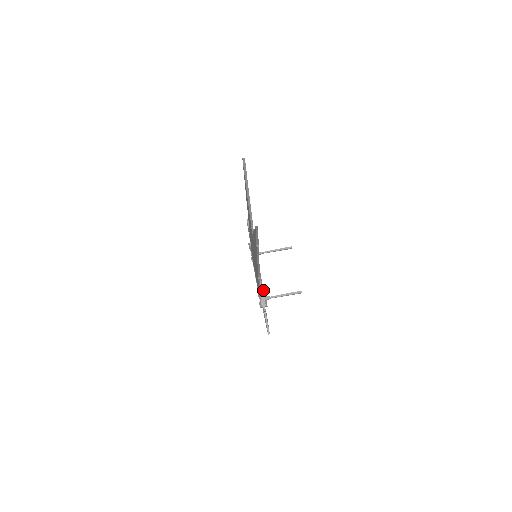
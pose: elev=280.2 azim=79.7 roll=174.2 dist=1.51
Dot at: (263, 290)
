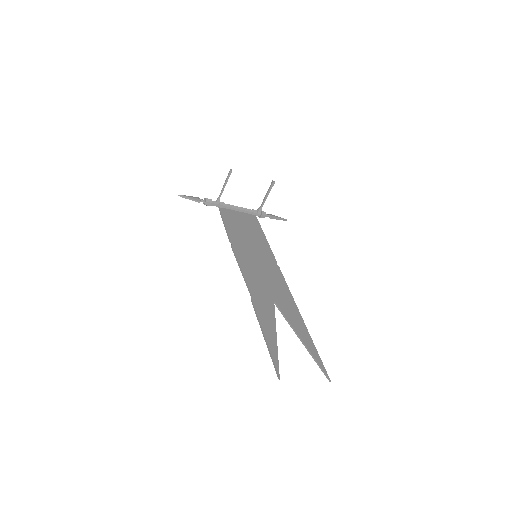
Dot at: (251, 210)
